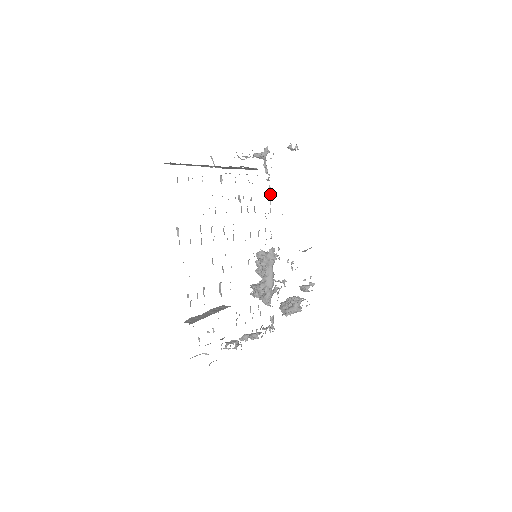
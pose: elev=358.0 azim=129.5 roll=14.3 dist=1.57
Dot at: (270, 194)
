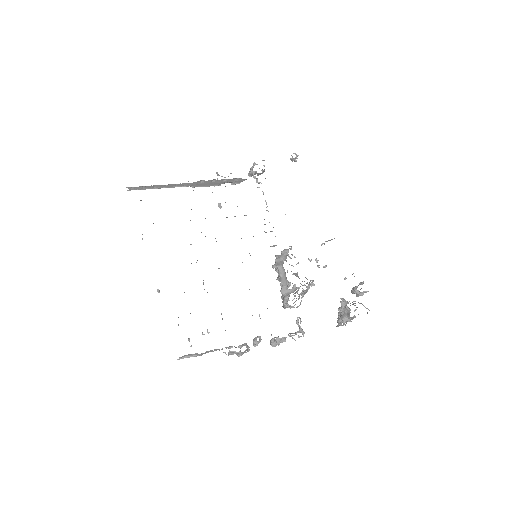
Dot at: occluded
